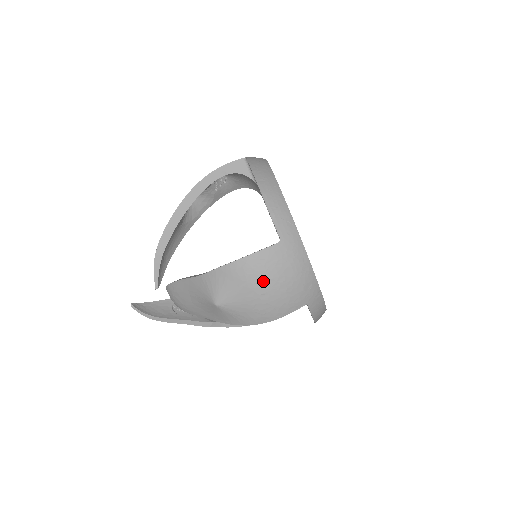
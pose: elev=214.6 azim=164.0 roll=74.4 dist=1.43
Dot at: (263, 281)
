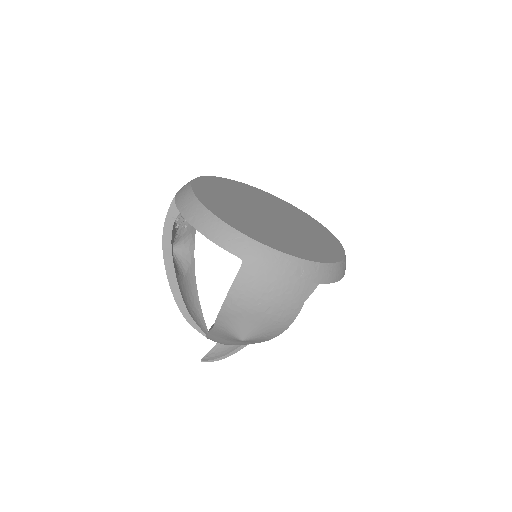
Dot at: (257, 301)
